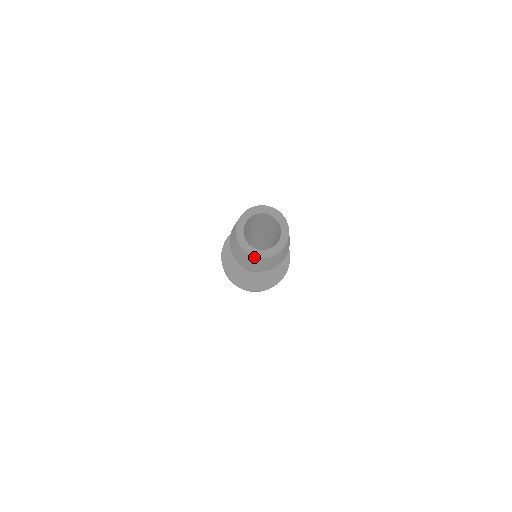
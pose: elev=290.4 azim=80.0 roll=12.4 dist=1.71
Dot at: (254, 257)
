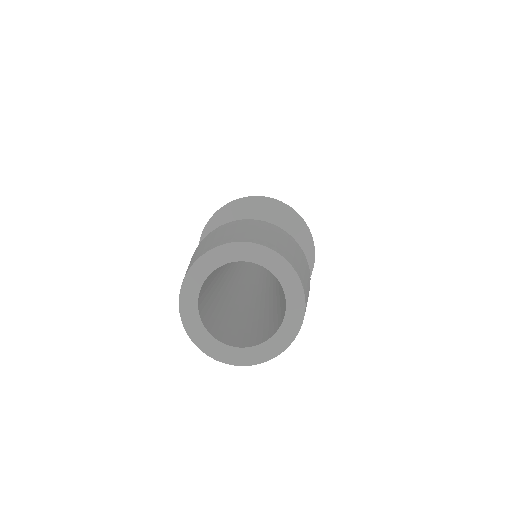
Dot at: (213, 356)
